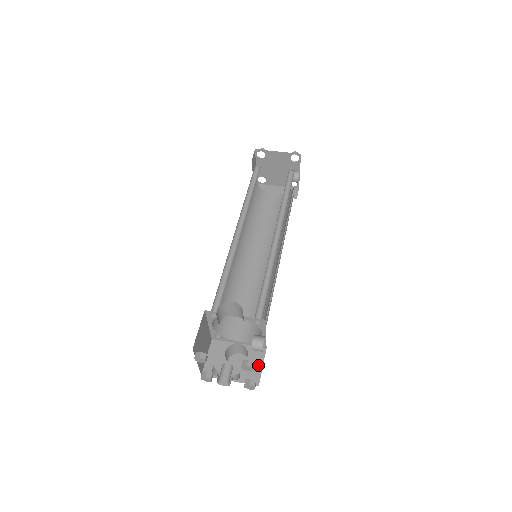
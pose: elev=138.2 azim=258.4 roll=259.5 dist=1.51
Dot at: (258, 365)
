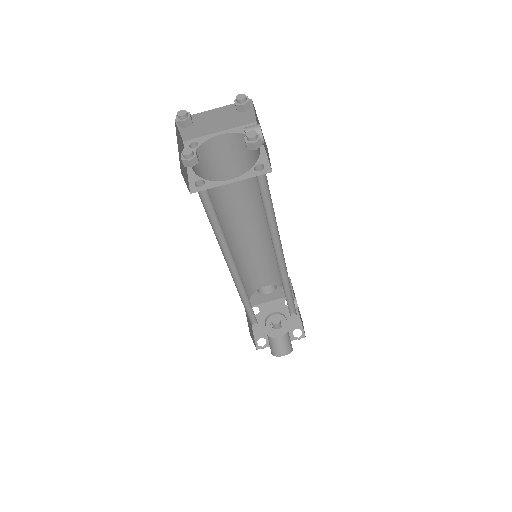
Dot at: occluded
